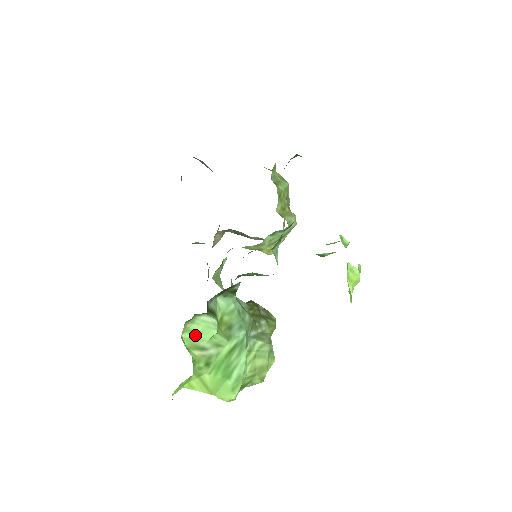
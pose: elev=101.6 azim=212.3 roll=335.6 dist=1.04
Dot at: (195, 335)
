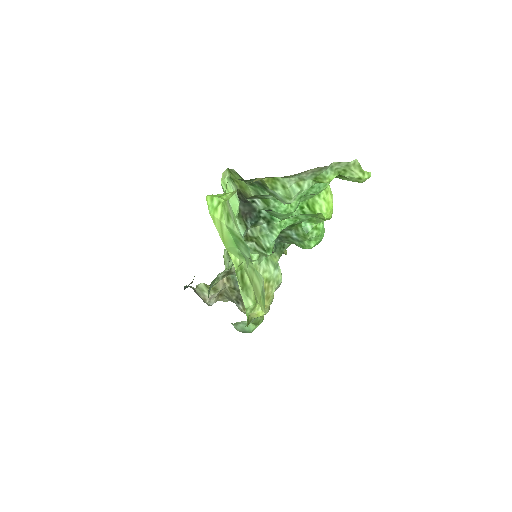
Dot at: (227, 192)
